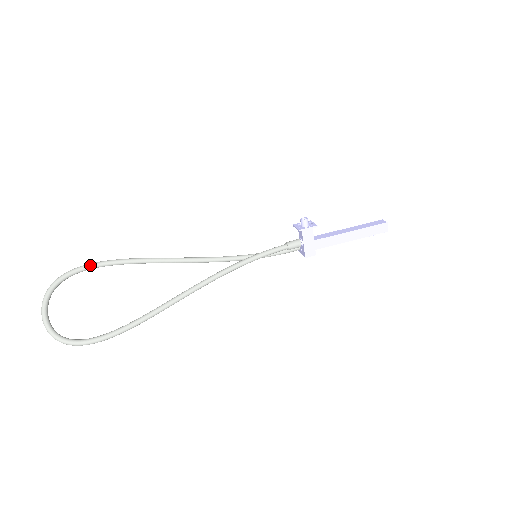
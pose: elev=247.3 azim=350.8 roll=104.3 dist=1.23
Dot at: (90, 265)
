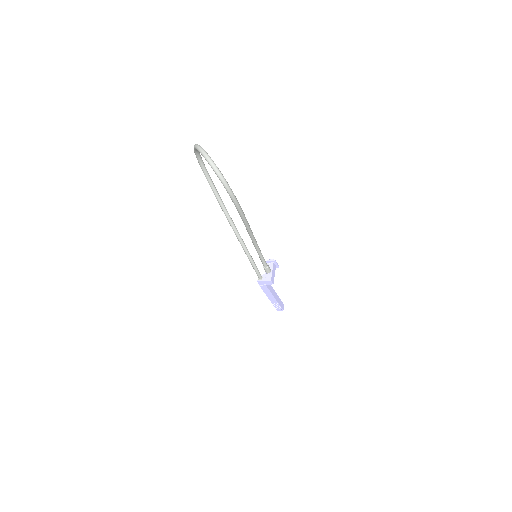
Dot at: occluded
